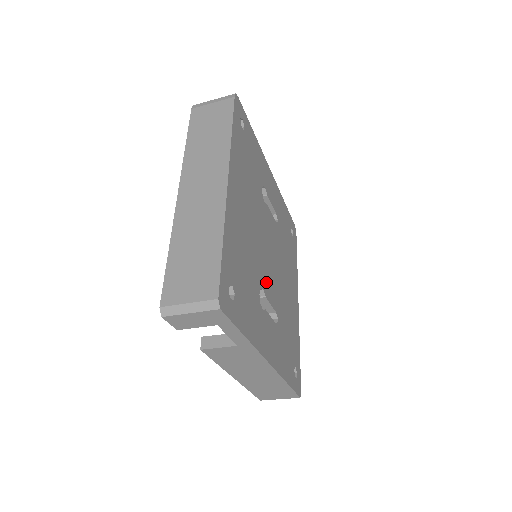
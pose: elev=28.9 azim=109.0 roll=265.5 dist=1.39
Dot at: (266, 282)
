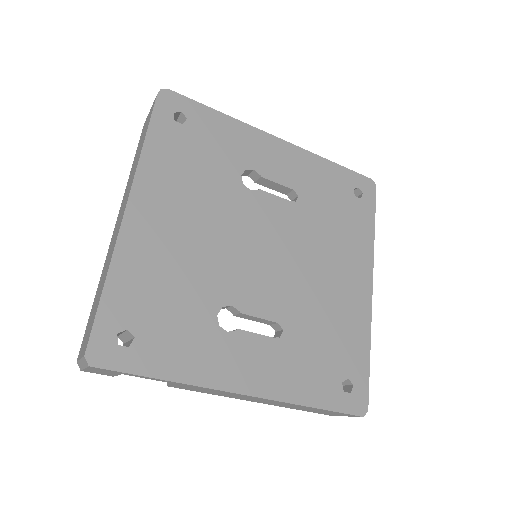
Dot at: (244, 293)
